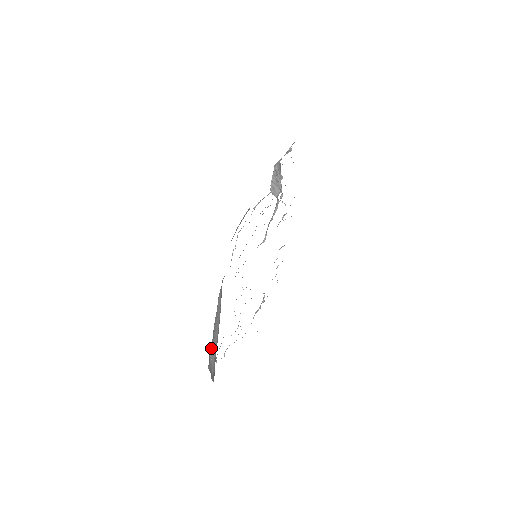
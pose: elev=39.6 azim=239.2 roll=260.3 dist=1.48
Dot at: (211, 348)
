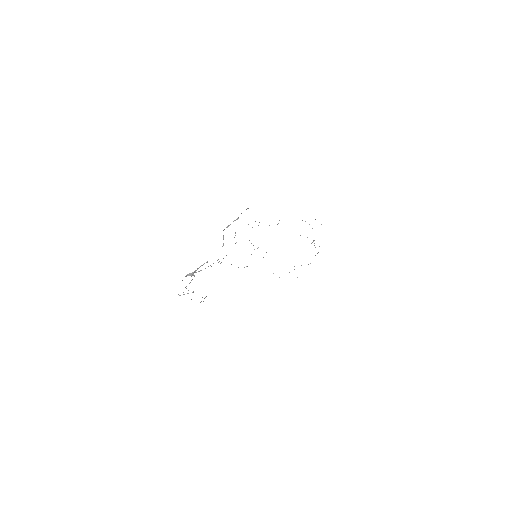
Dot at: occluded
